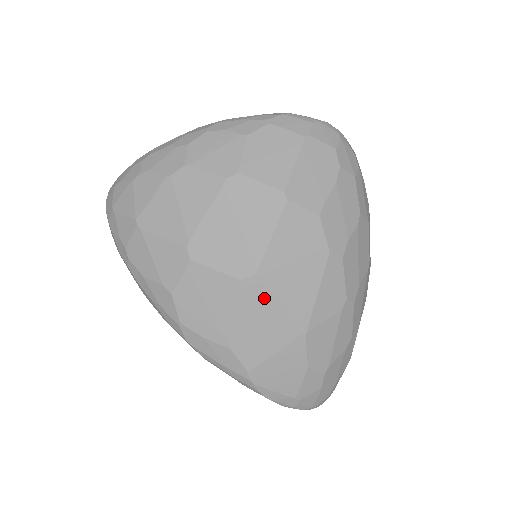
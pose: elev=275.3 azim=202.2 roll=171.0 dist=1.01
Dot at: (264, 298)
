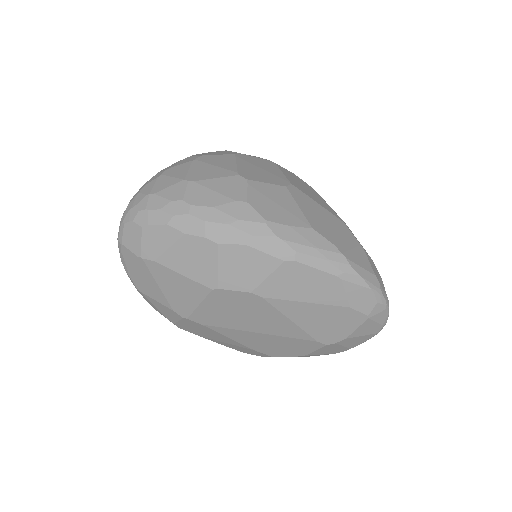
Dot at: (306, 198)
